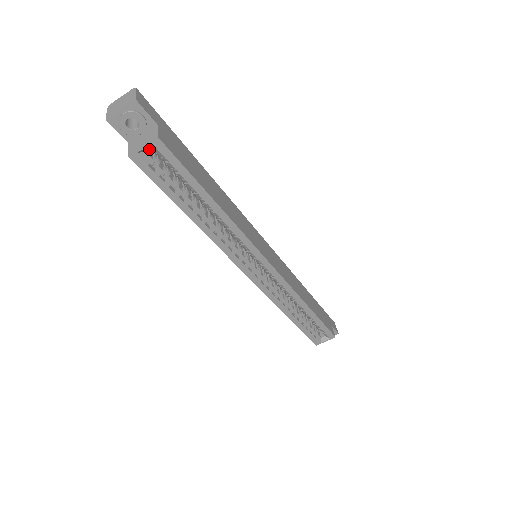
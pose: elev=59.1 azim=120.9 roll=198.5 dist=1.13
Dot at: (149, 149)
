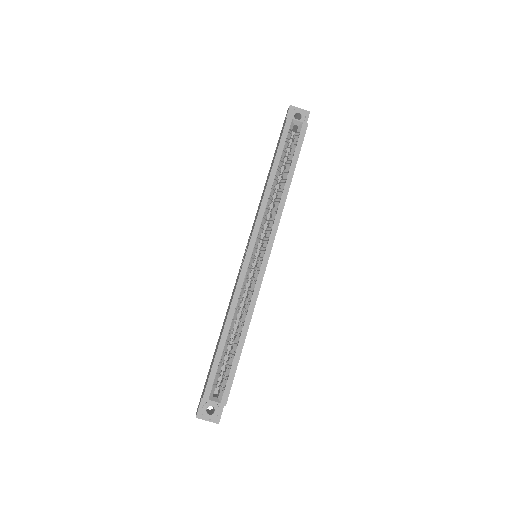
Dot at: (291, 131)
